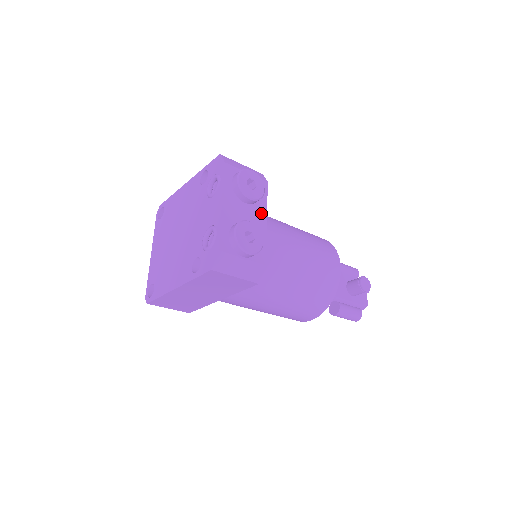
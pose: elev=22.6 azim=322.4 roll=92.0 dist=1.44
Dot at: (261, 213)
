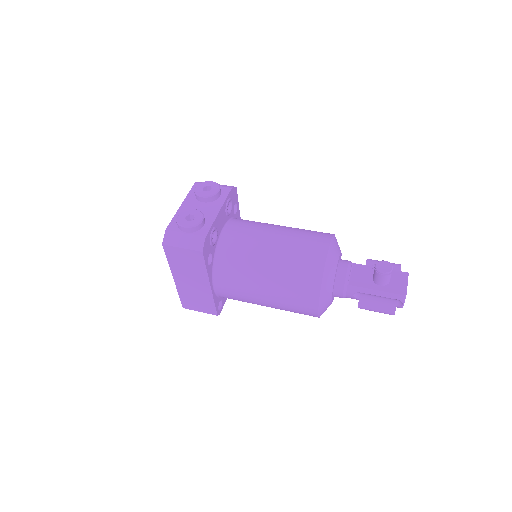
Dot at: (216, 206)
